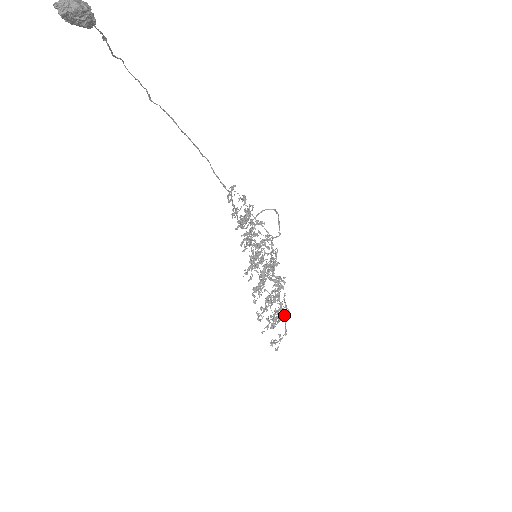
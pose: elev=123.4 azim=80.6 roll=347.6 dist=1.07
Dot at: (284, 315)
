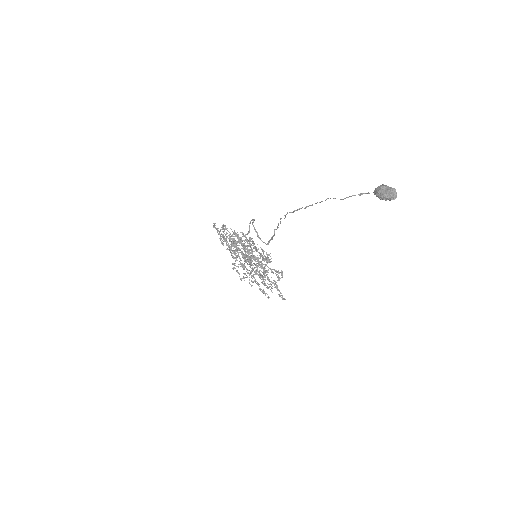
Dot at: occluded
